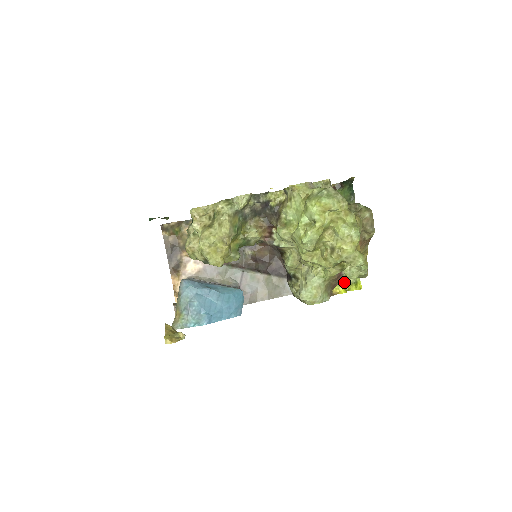
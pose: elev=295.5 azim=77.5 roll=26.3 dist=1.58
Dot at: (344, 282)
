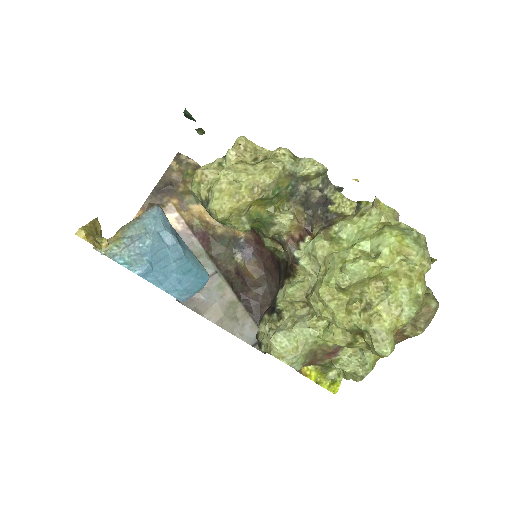
Dot at: (323, 369)
